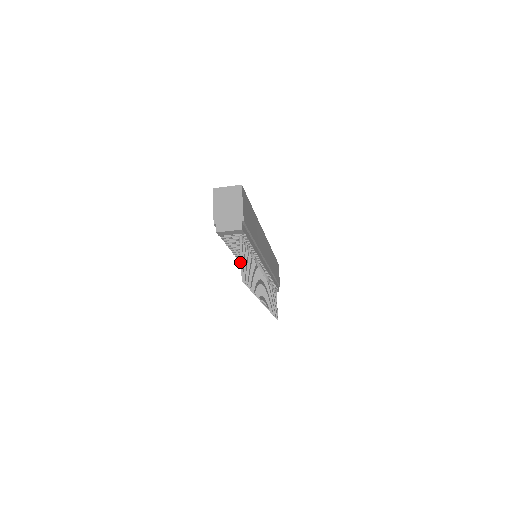
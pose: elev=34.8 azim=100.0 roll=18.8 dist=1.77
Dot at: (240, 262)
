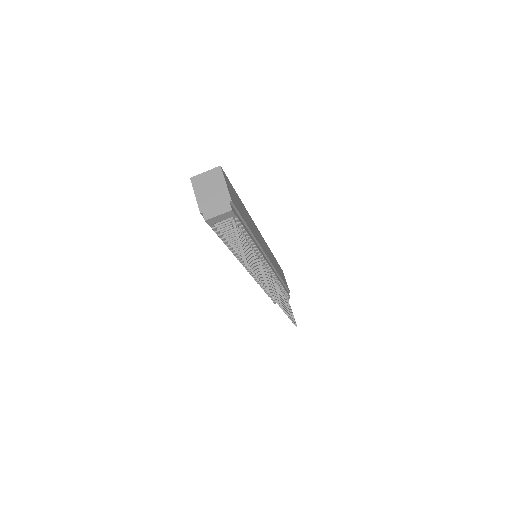
Dot at: occluded
